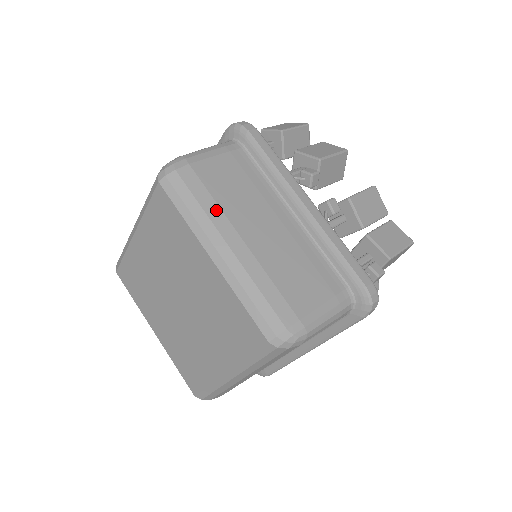
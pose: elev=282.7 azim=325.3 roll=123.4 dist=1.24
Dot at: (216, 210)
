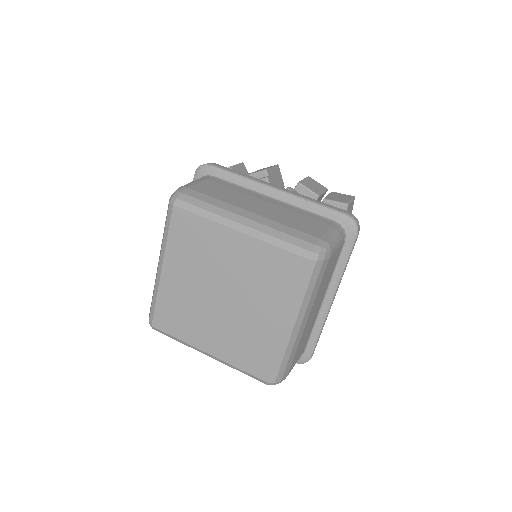
Dot at: (223, 204)
